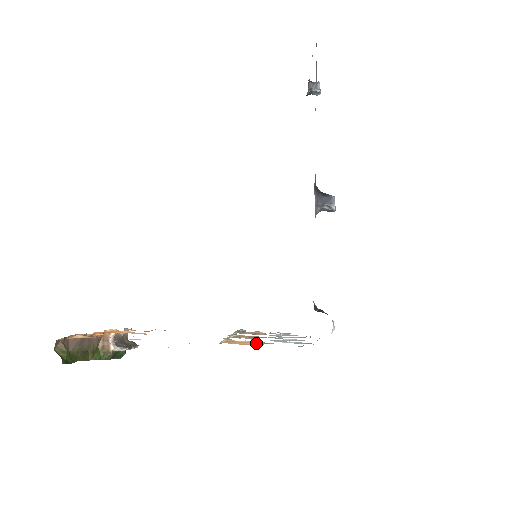
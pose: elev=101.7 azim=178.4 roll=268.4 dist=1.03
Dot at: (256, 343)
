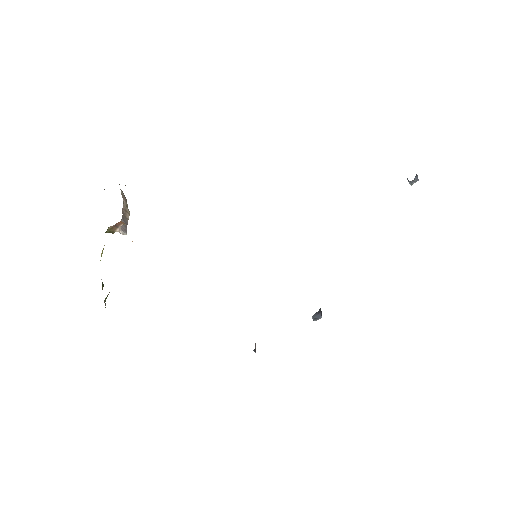
Dot at: occluded
